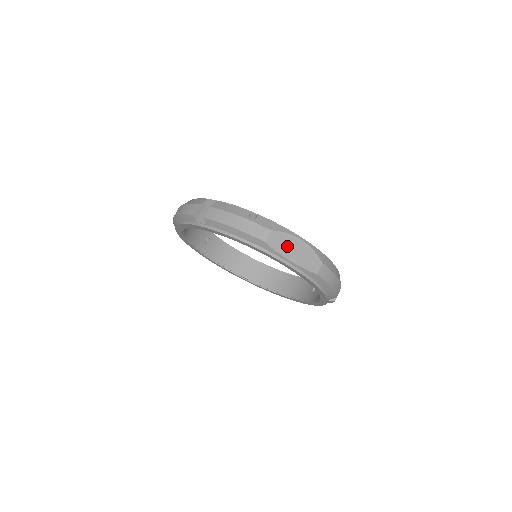
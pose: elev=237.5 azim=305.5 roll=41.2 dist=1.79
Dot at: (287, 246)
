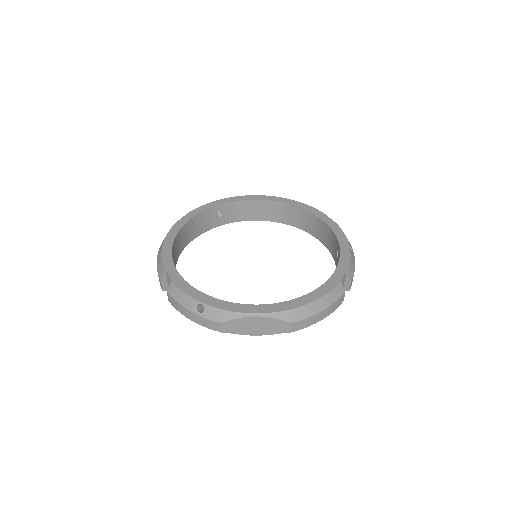
Dot at: (245, 326)
